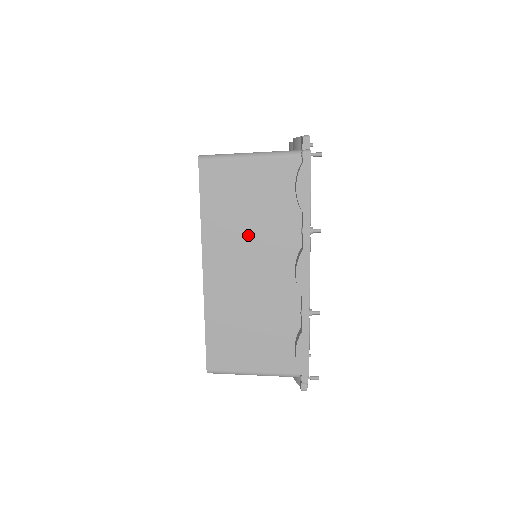
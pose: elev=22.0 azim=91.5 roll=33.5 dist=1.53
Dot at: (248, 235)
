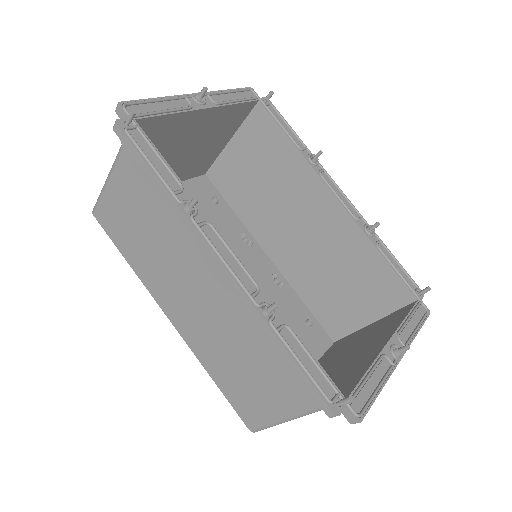
Dot at: (165, 256)
